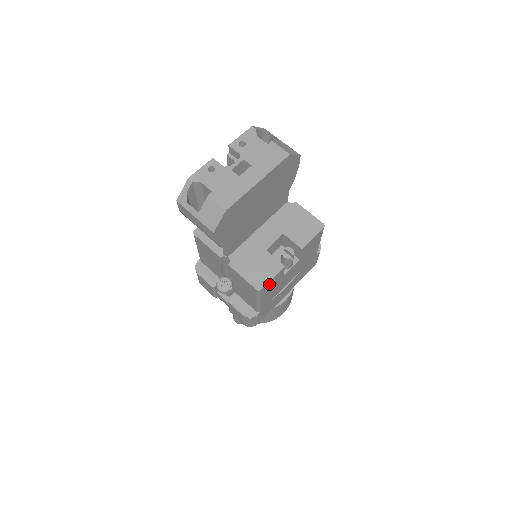
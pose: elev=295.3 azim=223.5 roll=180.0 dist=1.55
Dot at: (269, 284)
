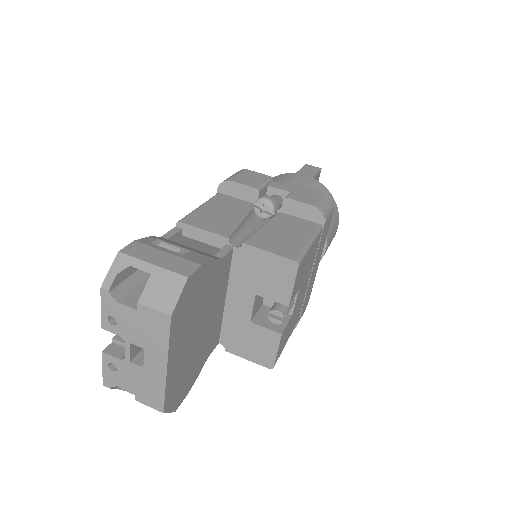
Dot at: (279, 349)
